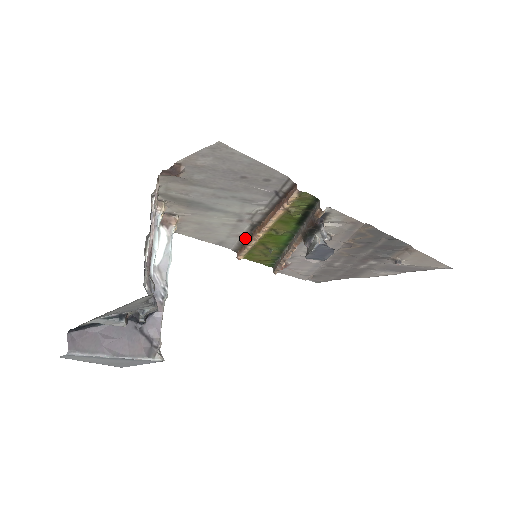
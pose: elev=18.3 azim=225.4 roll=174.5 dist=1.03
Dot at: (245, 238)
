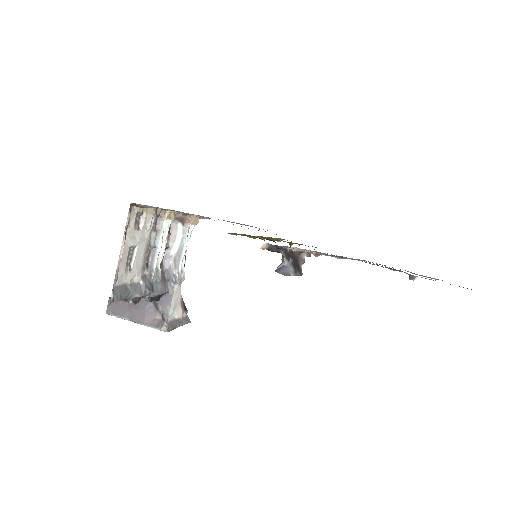
Dot at: occluded
